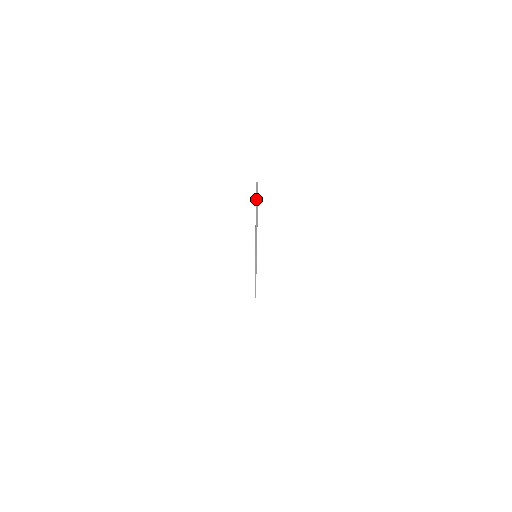
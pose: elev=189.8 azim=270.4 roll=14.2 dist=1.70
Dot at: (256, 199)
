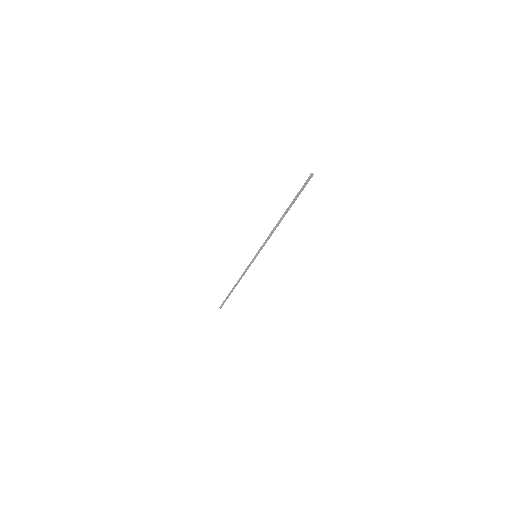
Dot at: (301, 191)
